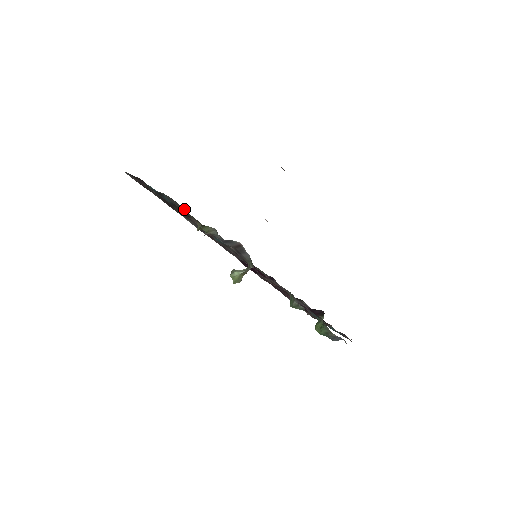
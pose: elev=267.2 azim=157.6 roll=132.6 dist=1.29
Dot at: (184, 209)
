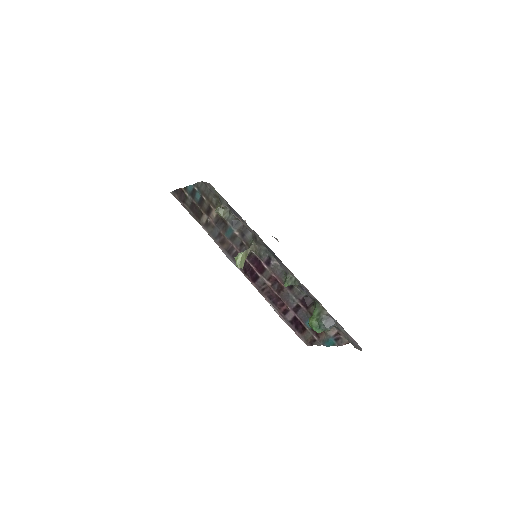
Dot at: (209, 191)
